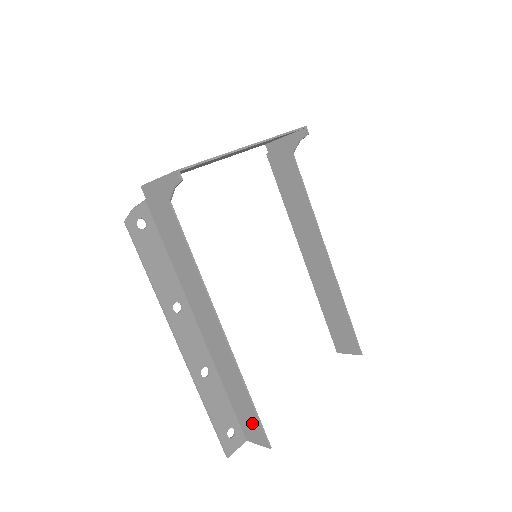
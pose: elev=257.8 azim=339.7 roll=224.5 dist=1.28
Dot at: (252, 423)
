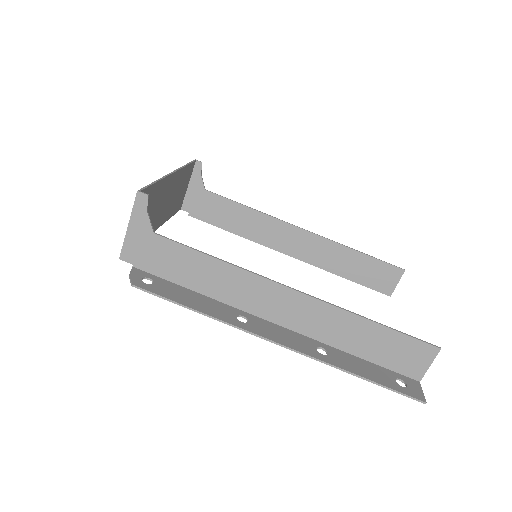
Dot at: (403, 349)
